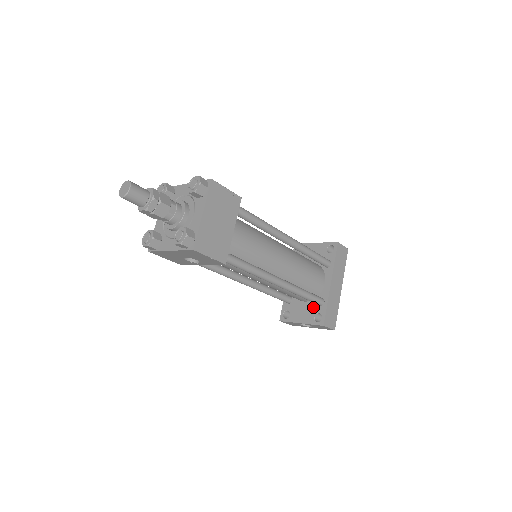
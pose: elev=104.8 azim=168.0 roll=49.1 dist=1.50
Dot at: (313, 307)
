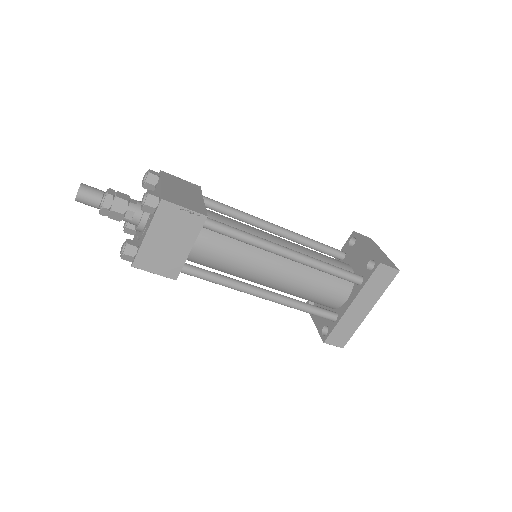
Dot at: occluded
